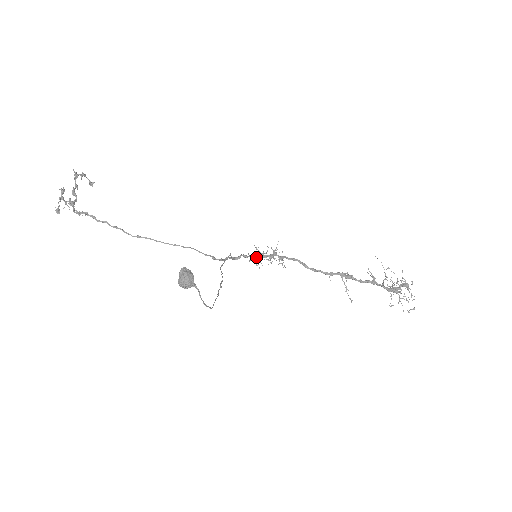
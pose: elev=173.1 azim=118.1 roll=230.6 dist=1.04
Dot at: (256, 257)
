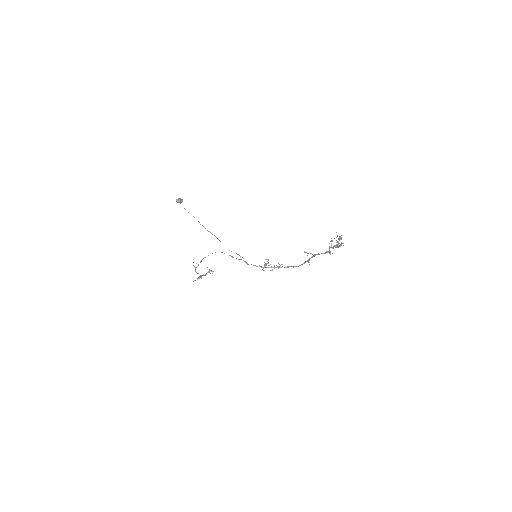
Dot at: (264, 267)
